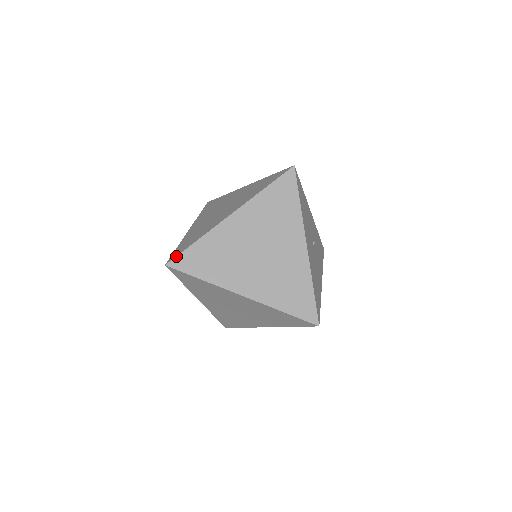
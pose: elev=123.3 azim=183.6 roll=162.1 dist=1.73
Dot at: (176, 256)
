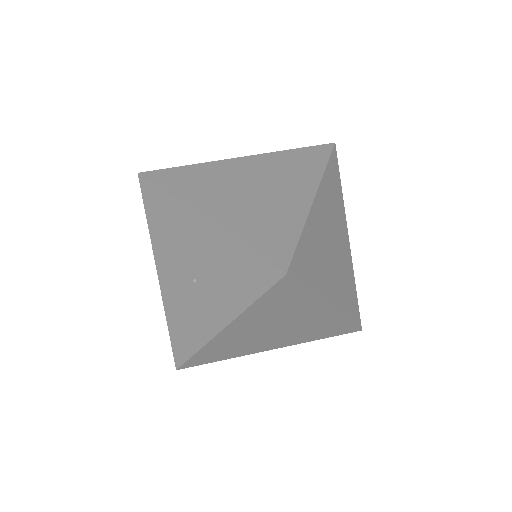
Dot at: (292, 258)
